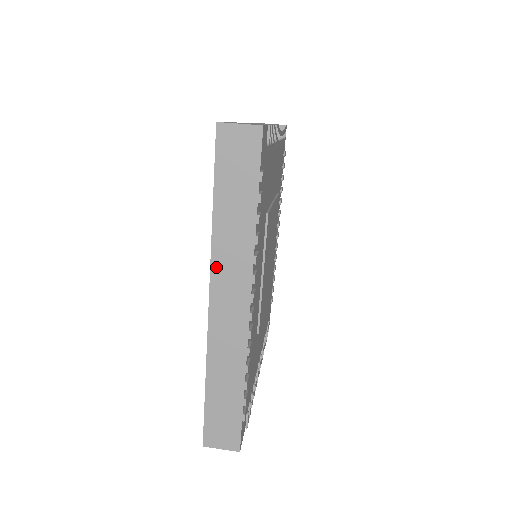
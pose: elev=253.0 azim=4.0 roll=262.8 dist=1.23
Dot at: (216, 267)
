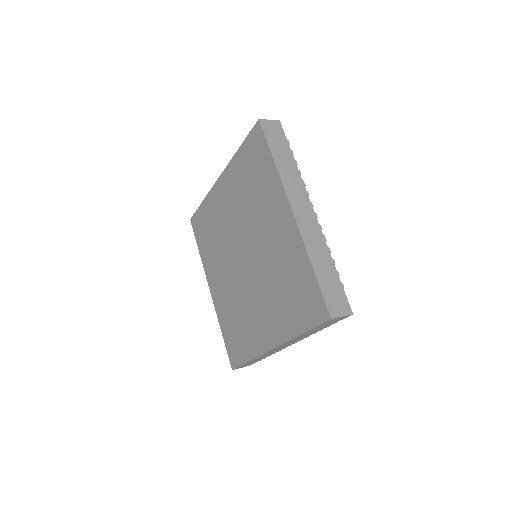
Dot at: occluded
